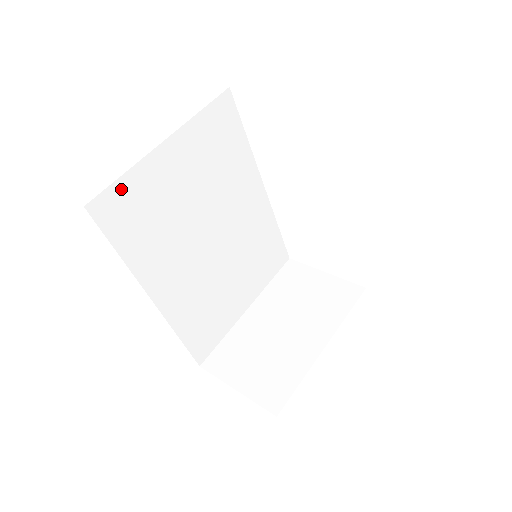
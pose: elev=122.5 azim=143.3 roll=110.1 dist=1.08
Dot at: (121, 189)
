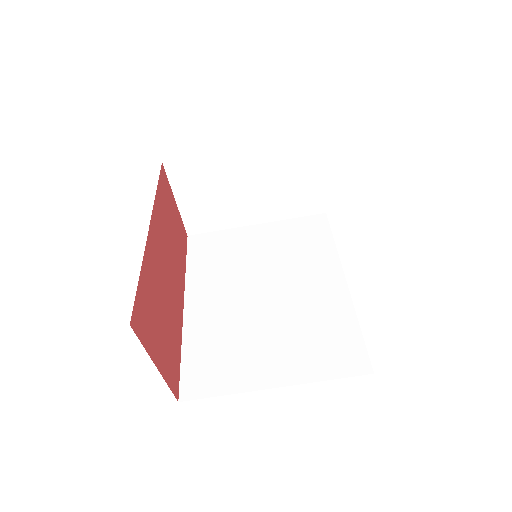
Dot at: occluded
